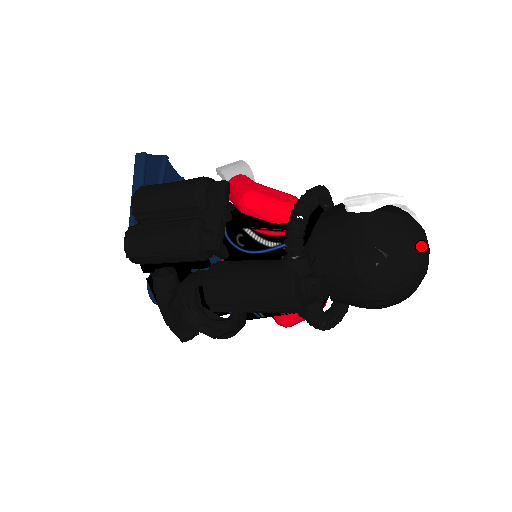
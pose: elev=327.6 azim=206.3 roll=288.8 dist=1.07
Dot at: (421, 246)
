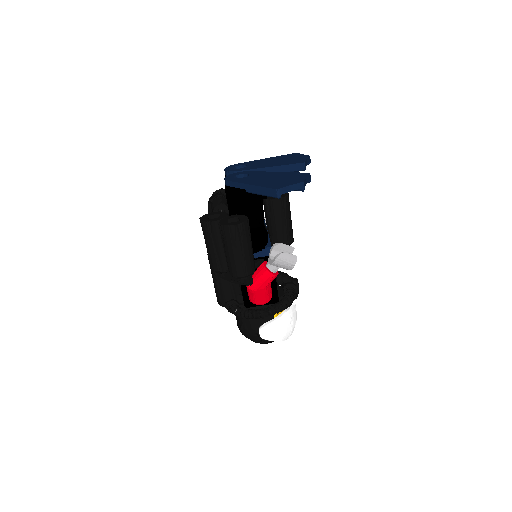
Dot at: occluded
